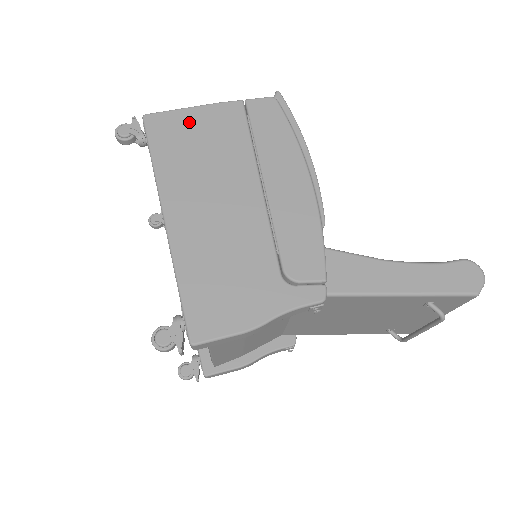
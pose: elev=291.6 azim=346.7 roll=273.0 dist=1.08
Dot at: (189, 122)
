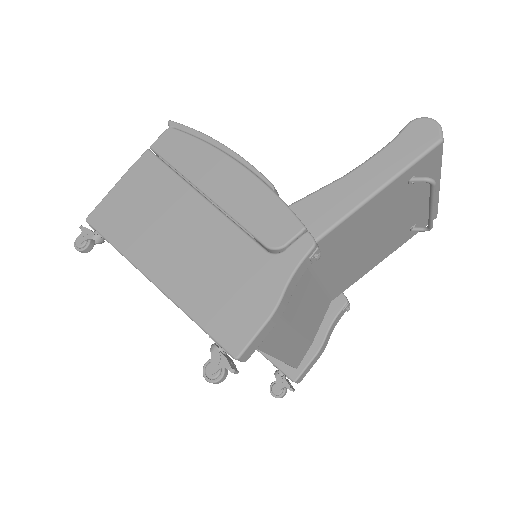
Dot at: (121, 197)
